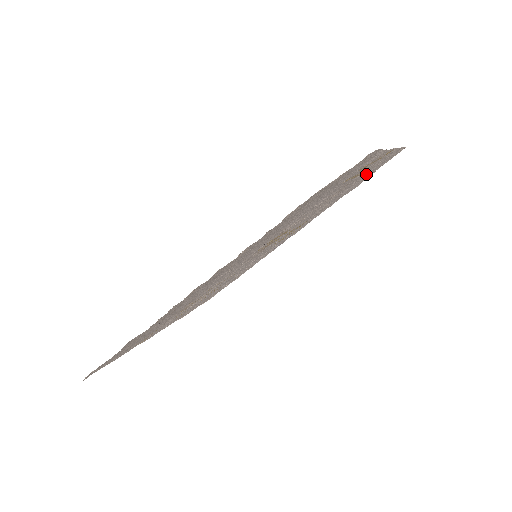
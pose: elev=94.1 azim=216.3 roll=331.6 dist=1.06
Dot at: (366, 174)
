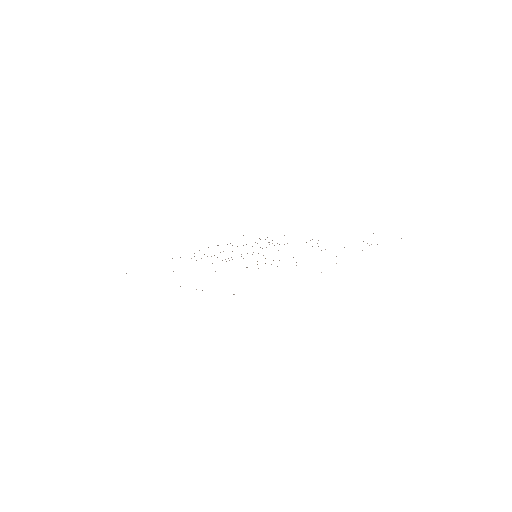
Dot at: occluded
